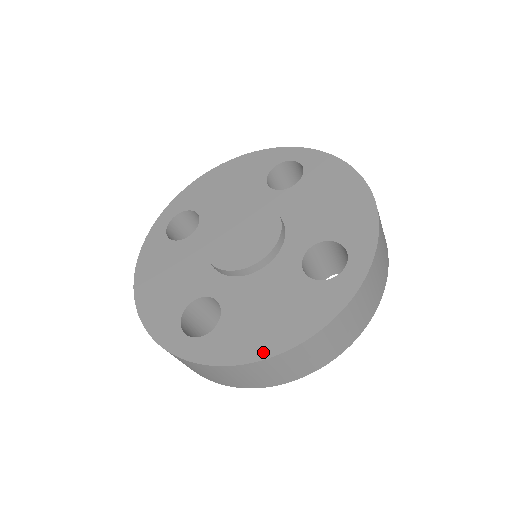
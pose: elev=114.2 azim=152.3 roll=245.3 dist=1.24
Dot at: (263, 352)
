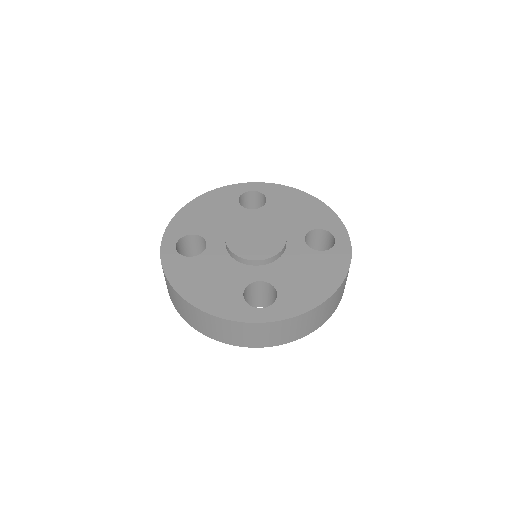
Dot at: (182, 290)
